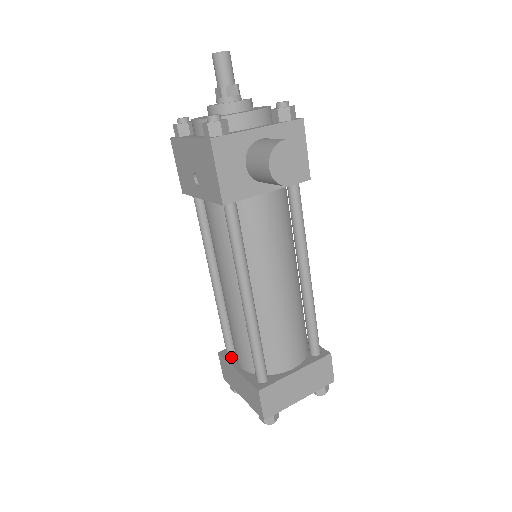
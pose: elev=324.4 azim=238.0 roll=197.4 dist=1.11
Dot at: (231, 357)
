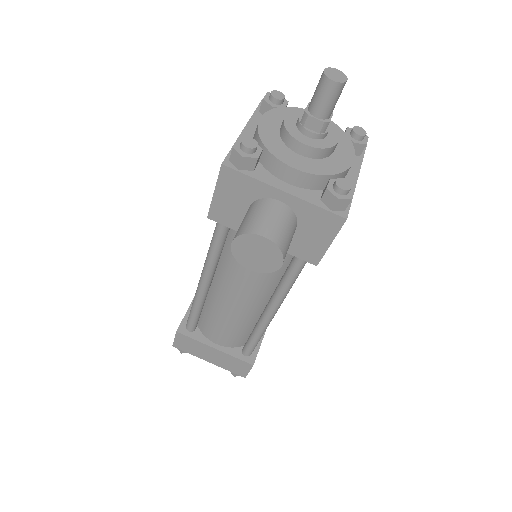
Dot at: occluded
